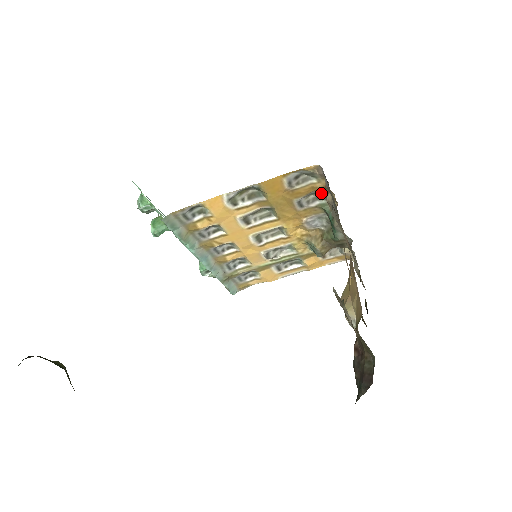
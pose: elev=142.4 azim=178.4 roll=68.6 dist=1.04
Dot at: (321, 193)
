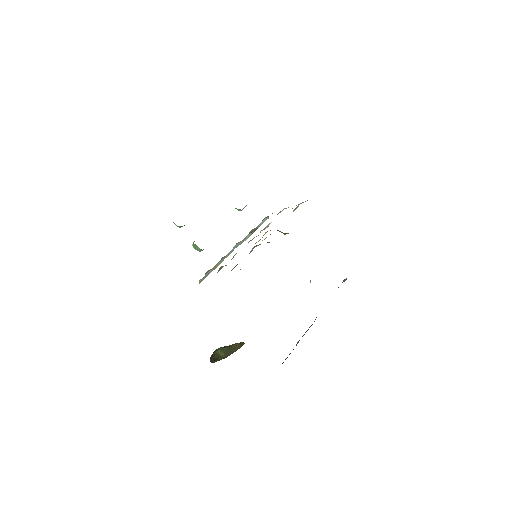
Dot at: occluded
